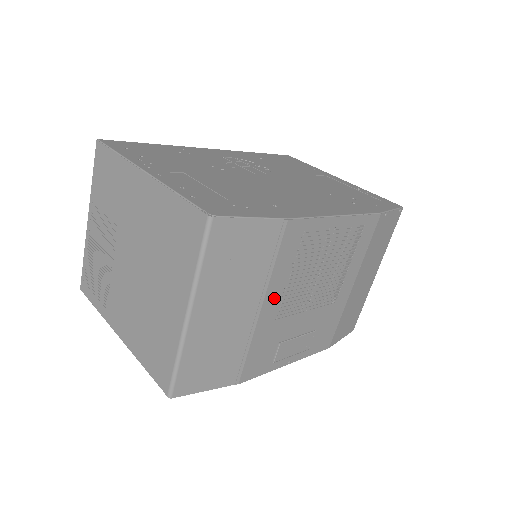
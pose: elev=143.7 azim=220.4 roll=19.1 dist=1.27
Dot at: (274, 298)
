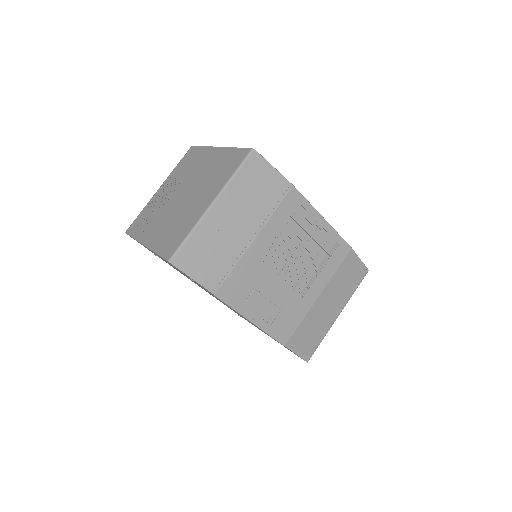
Dot at: (265, 240)
